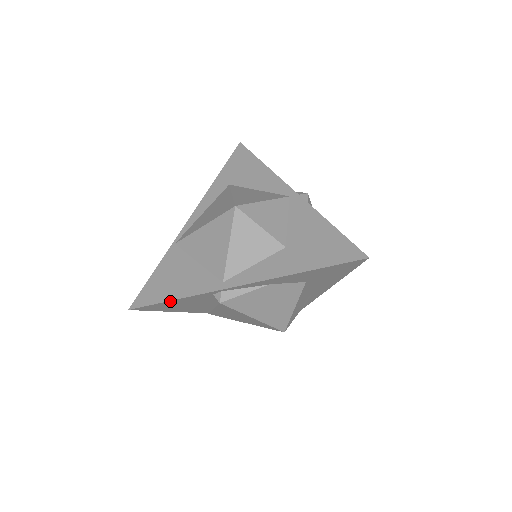
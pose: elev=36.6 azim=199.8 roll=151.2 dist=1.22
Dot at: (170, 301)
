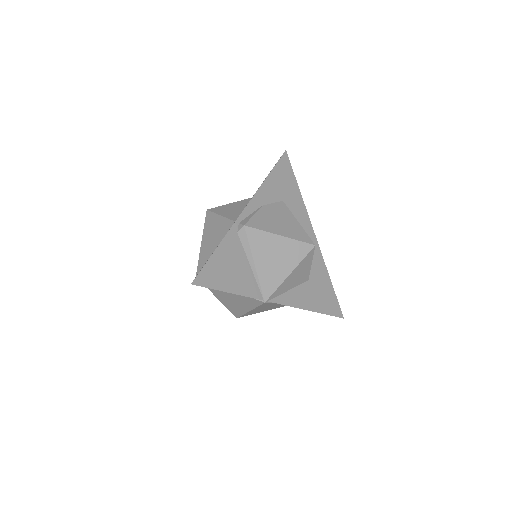
Dot at: (214, 254)
